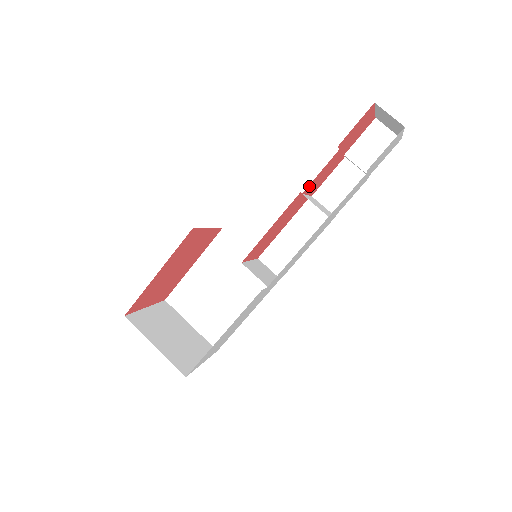
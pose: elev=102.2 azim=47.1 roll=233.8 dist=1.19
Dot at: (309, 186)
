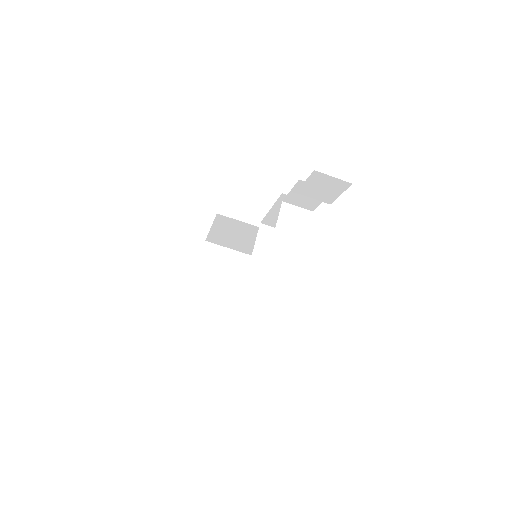
Dot at: occluded
